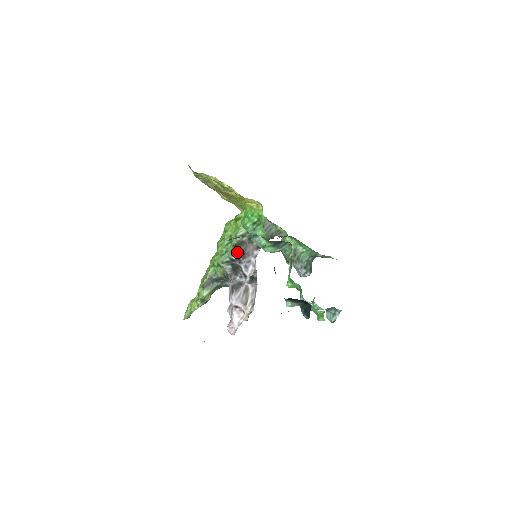
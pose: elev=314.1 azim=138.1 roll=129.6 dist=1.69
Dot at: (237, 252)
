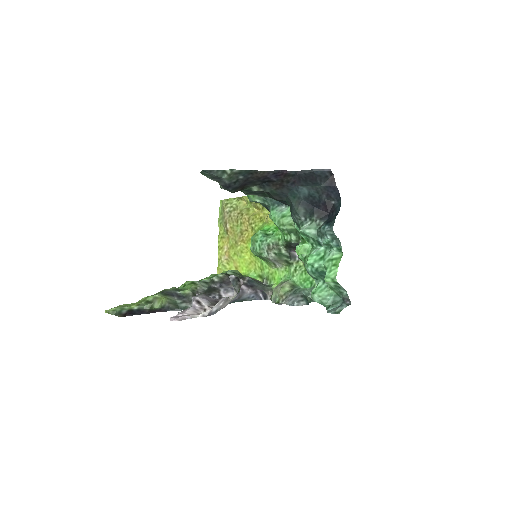
Dot at: (224, 274)
